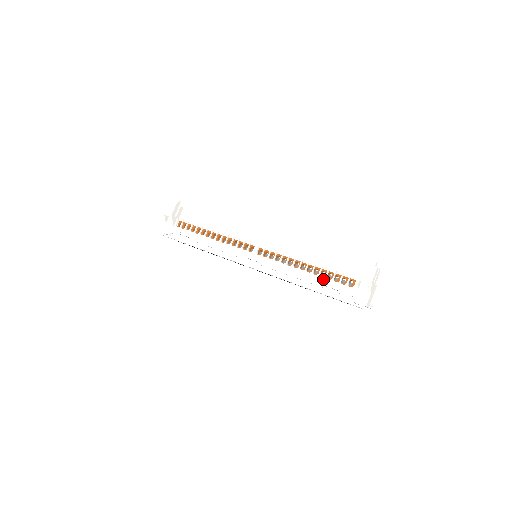
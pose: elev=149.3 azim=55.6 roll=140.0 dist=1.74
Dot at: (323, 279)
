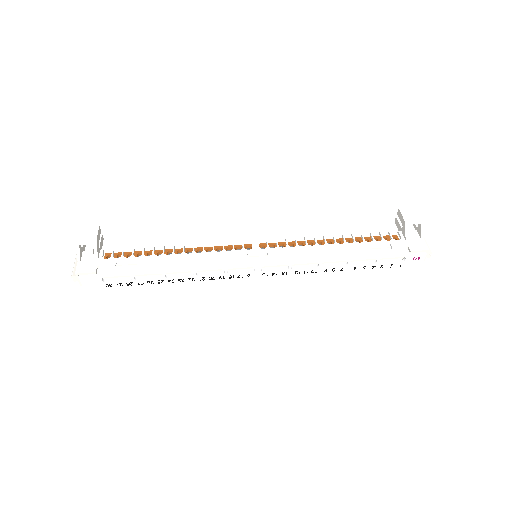
Dot at: (363, 243)
